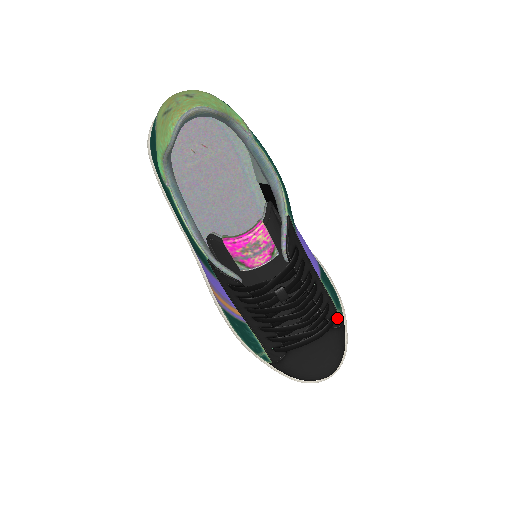
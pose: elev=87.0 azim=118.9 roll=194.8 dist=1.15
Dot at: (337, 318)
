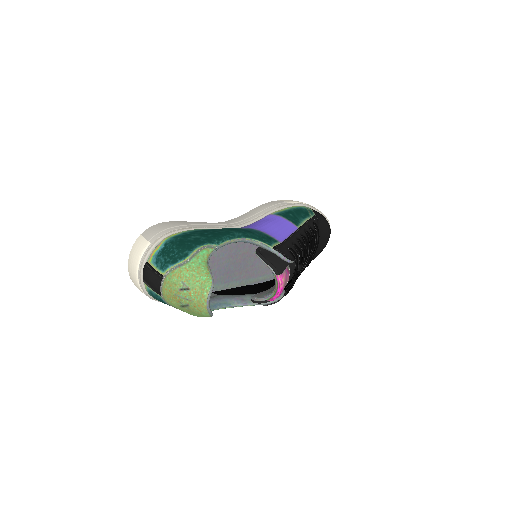
Dot at: (315, 220)
